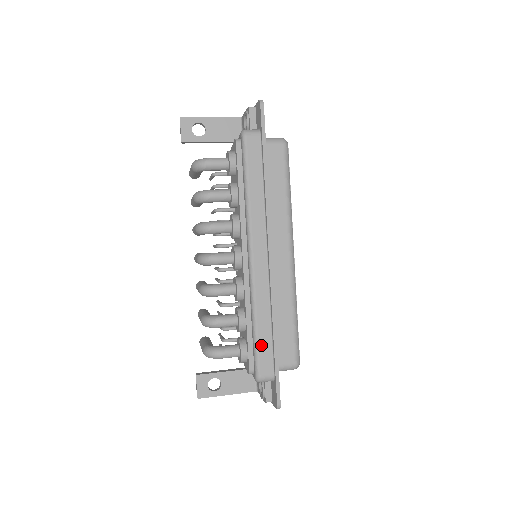
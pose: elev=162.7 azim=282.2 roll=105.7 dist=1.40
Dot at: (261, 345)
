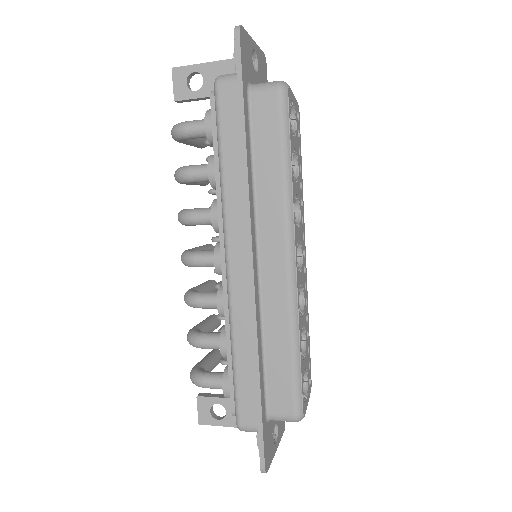
Dot at: (241, 384)
